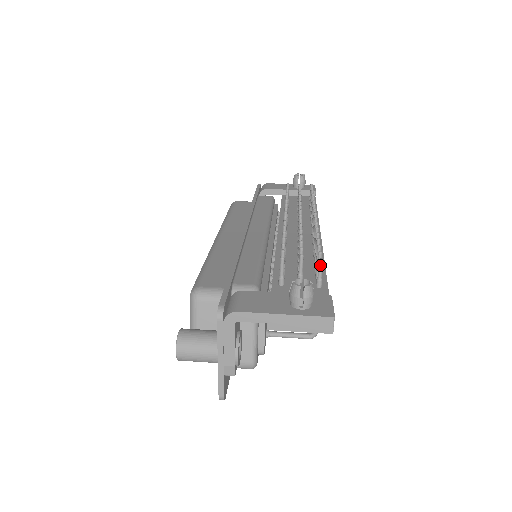
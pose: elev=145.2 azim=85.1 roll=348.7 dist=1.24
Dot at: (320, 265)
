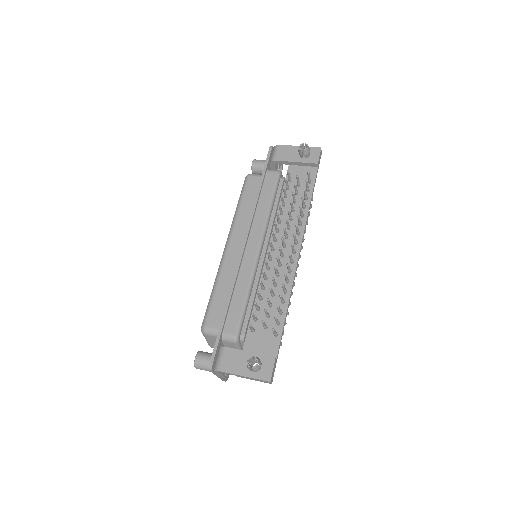
Dot at: (273, 331)
